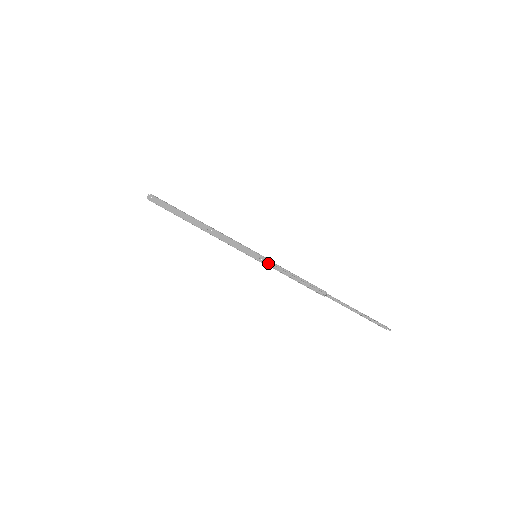
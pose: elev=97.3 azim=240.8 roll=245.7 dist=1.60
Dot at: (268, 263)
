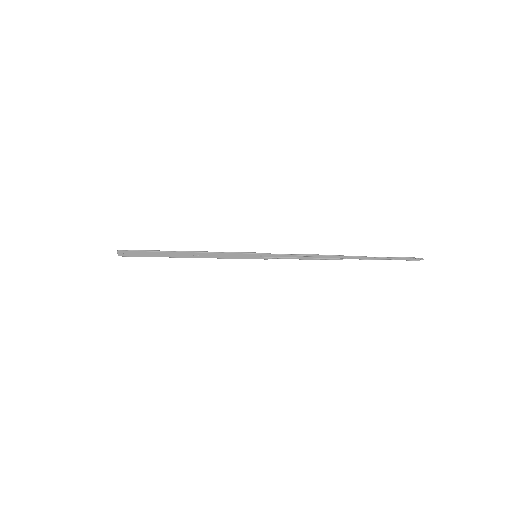
Dot at: (271, 257)
